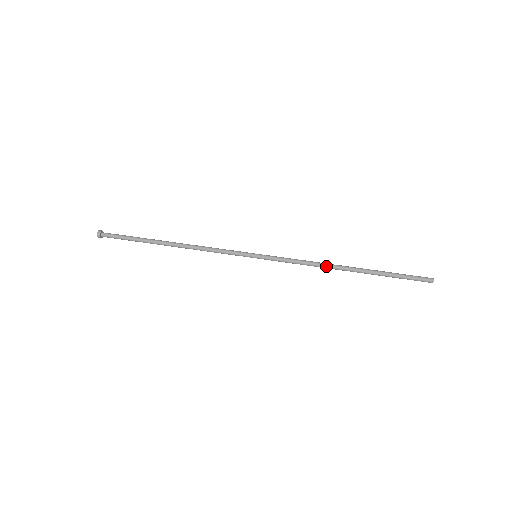
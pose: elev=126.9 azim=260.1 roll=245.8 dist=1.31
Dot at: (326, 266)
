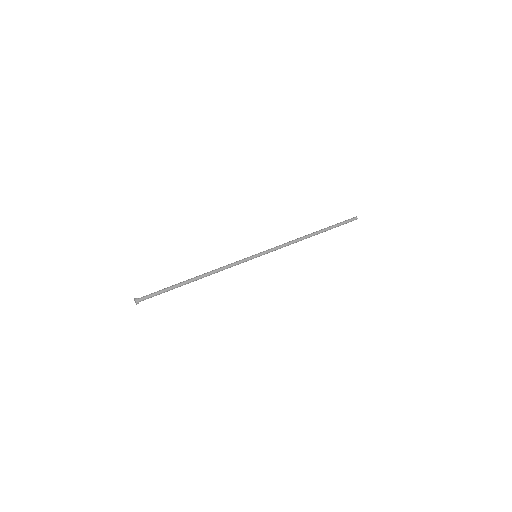
Dot at: (300, 240)
